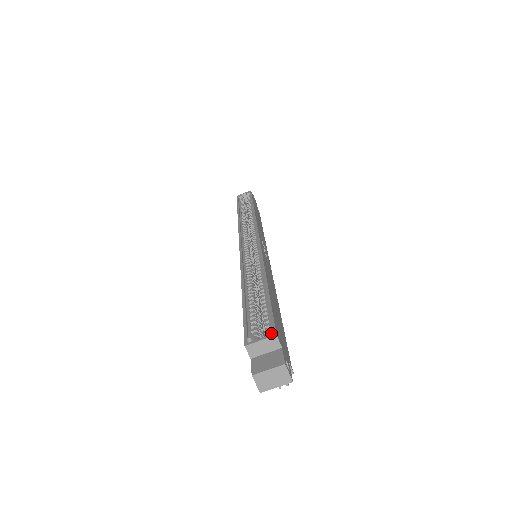
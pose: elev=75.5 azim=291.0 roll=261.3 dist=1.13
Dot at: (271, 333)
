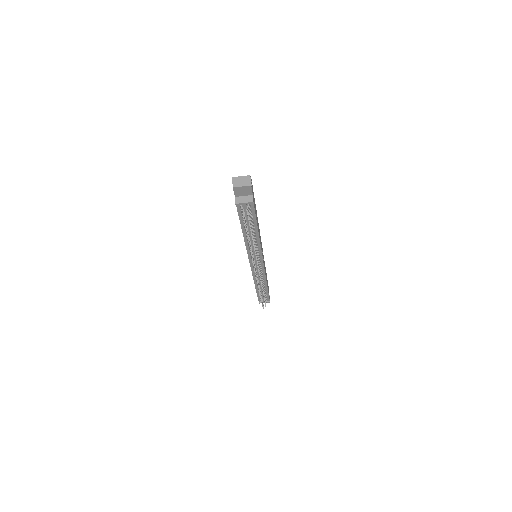
Dot at: occluded
